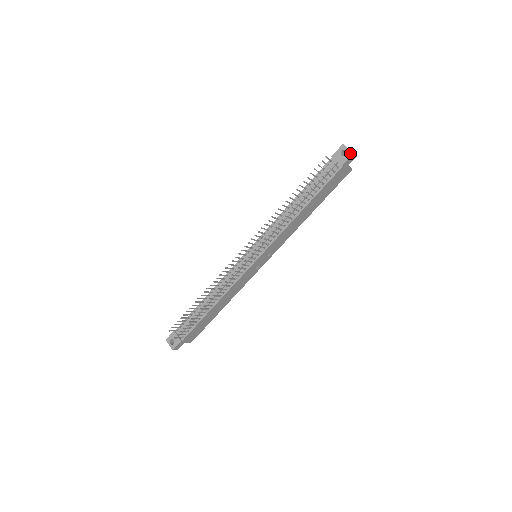
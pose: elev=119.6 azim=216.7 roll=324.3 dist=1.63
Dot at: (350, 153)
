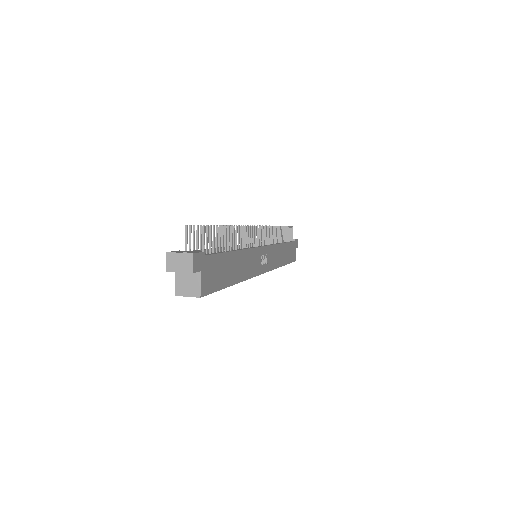
Dot at: occluded
